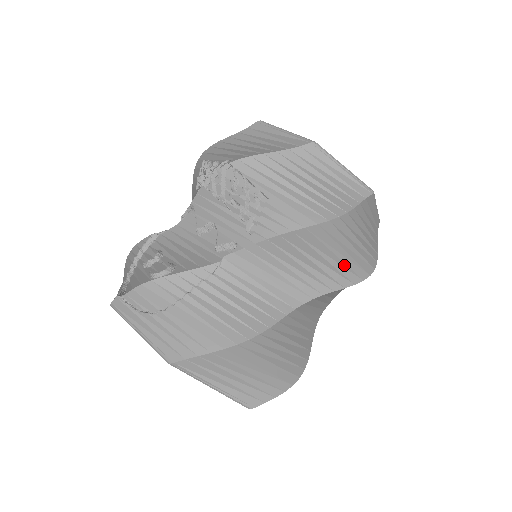
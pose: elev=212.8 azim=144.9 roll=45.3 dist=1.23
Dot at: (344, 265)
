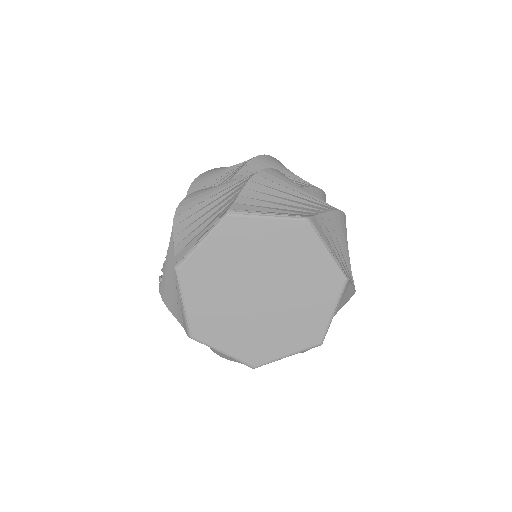
Dot at: occluded
